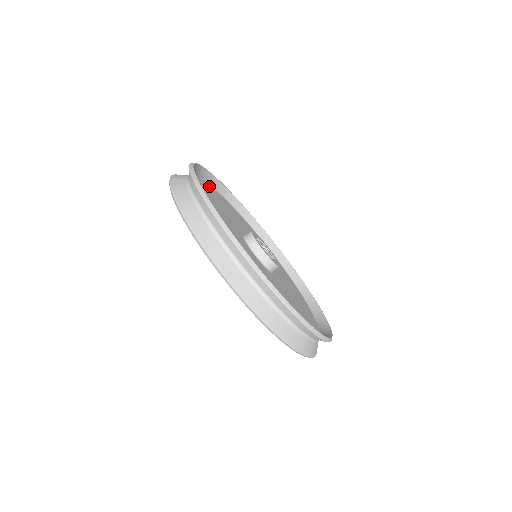
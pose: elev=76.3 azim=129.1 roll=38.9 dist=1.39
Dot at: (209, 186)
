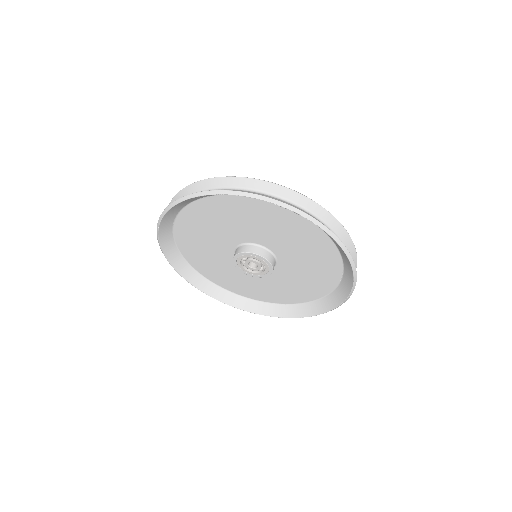
Dot at: occluded
